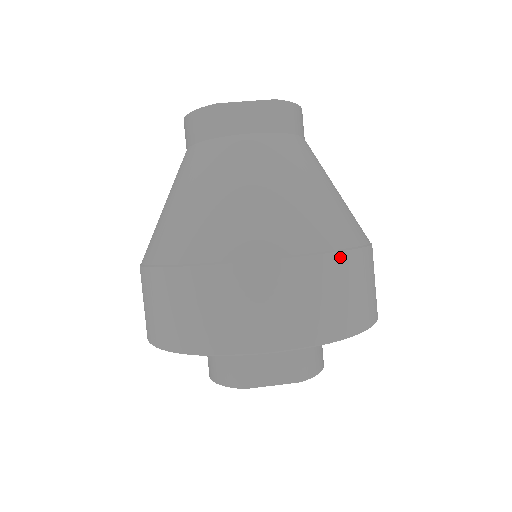
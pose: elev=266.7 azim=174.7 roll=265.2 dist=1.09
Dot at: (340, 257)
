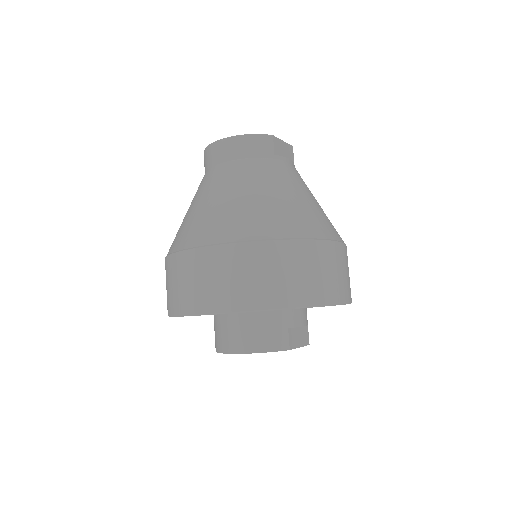
Dot at: occluded
